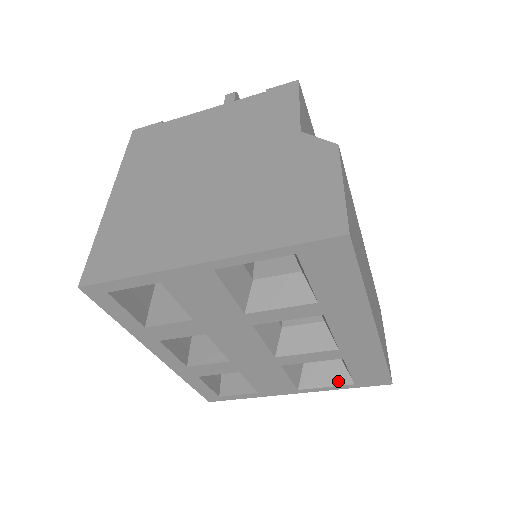
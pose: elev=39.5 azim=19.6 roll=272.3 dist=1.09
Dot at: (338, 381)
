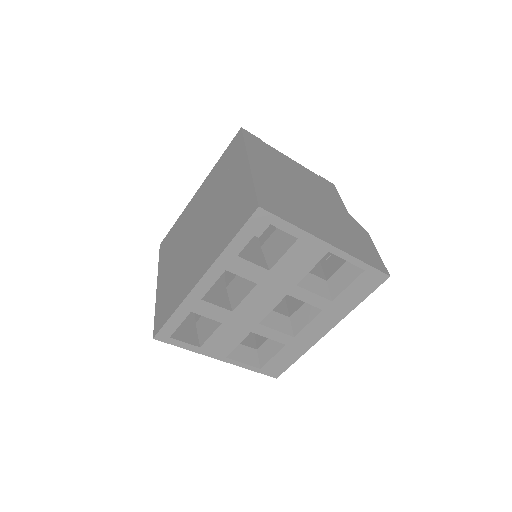
Dot at: (252, 363)
